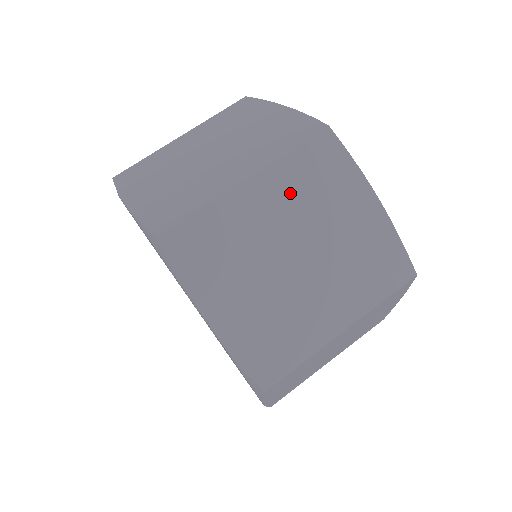
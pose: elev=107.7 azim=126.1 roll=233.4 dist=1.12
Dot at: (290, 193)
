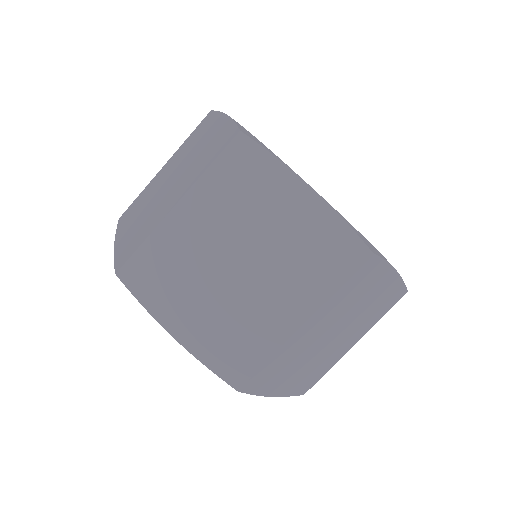
Dot at: (218, 206)
